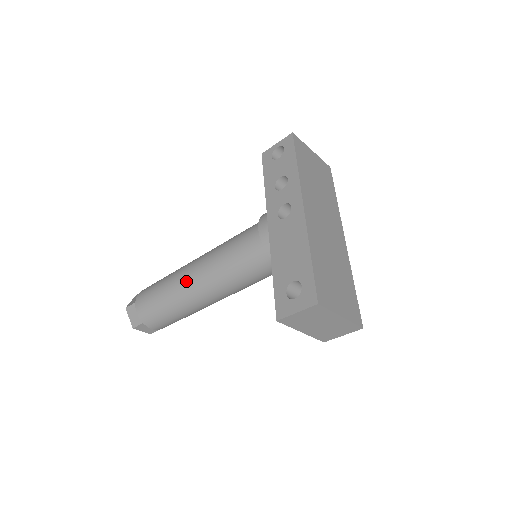
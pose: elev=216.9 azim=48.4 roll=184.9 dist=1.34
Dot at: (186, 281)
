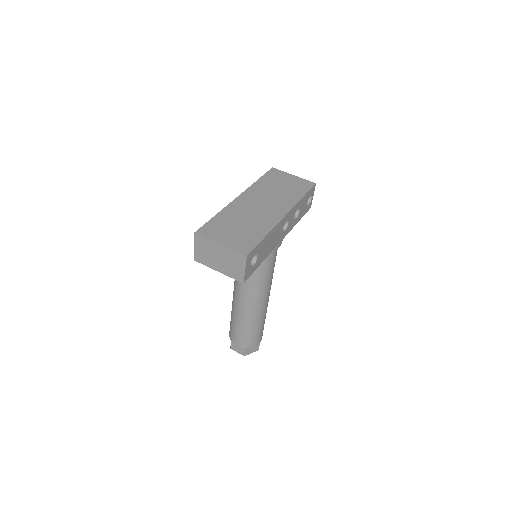
Dot at: occluded
